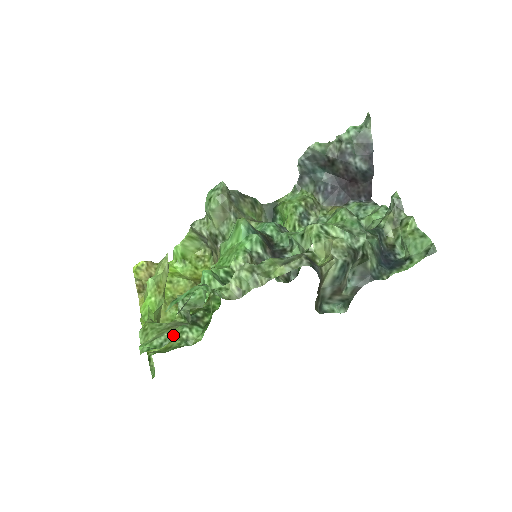
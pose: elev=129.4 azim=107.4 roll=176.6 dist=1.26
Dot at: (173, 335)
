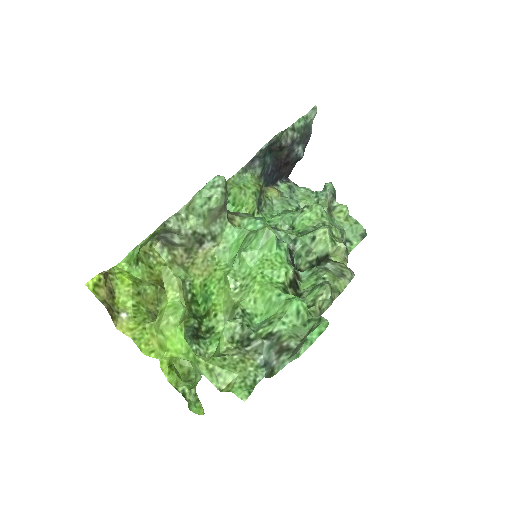
Dot at: occluded
